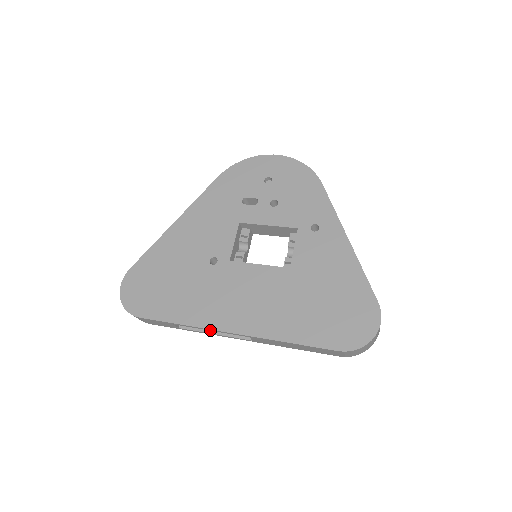
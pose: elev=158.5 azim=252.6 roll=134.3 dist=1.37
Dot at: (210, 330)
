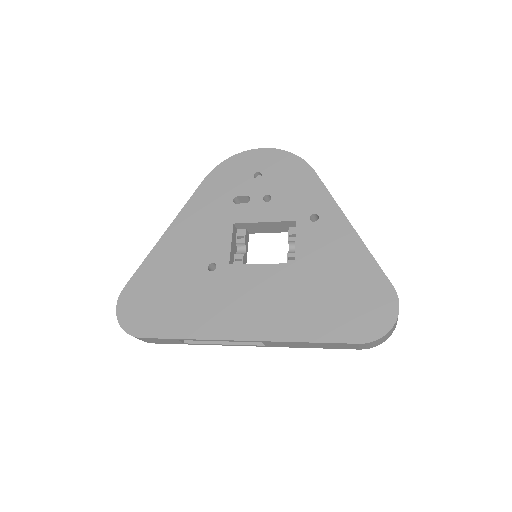
Dot at: occluded
